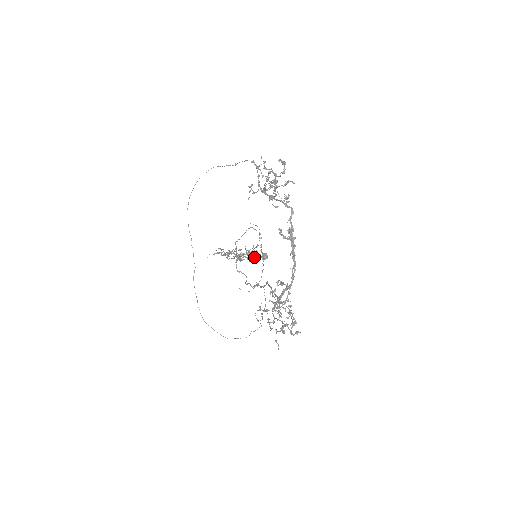
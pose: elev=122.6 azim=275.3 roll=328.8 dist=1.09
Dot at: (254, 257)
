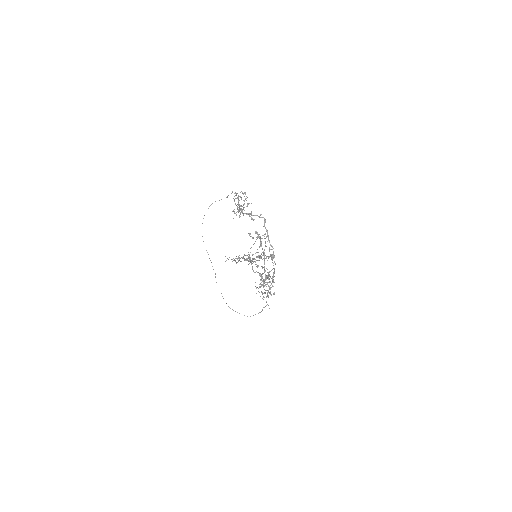
Dot at: occluded
